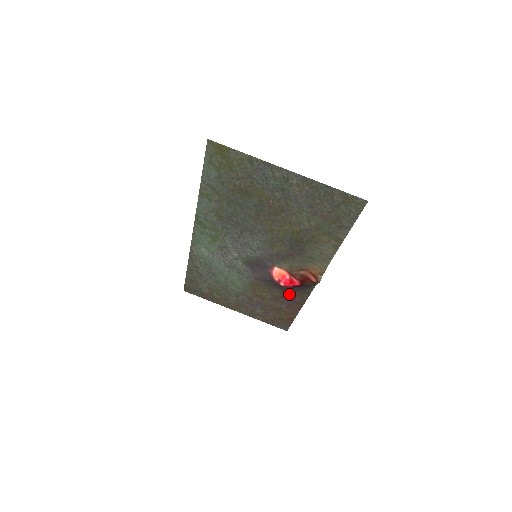
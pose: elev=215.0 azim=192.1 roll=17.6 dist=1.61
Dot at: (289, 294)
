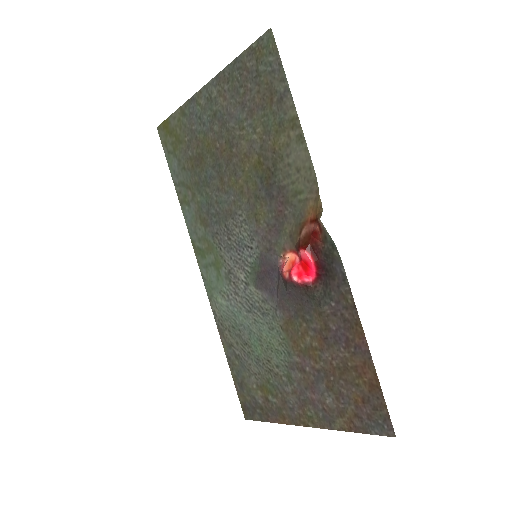
Dot at: (328, 308)
